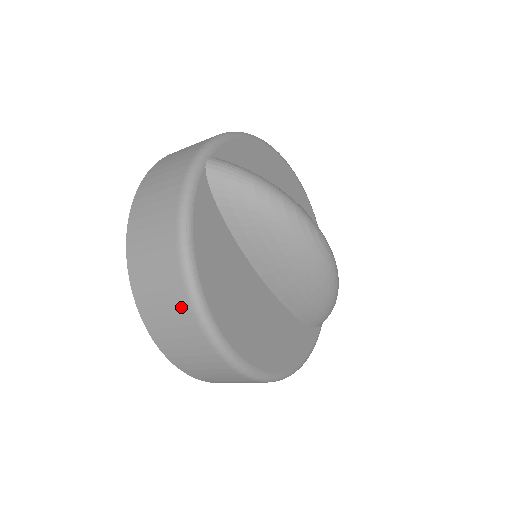
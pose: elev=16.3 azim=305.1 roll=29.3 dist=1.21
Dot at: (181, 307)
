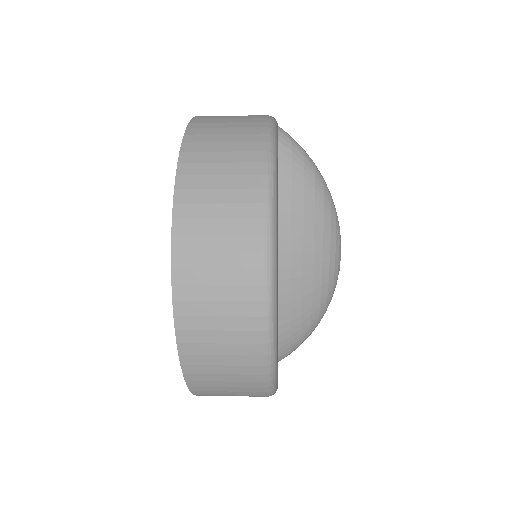
Dot at: (247, 242)
